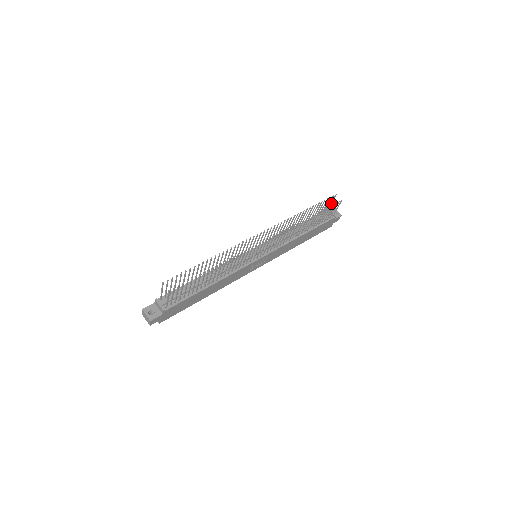
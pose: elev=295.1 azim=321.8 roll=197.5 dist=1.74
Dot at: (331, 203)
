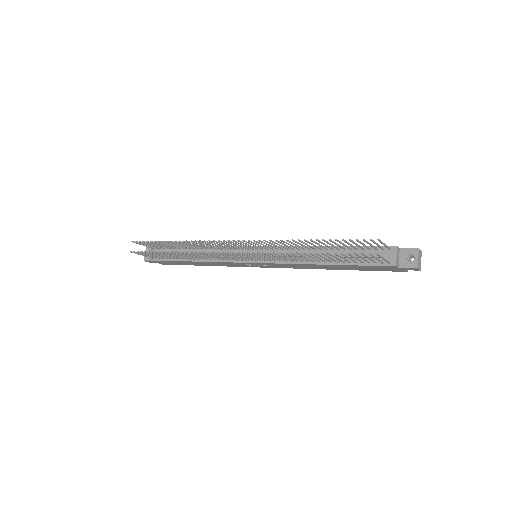
Dot at: (384, 244)
